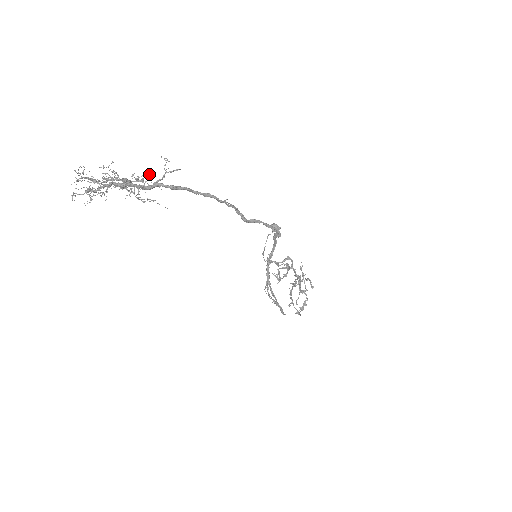
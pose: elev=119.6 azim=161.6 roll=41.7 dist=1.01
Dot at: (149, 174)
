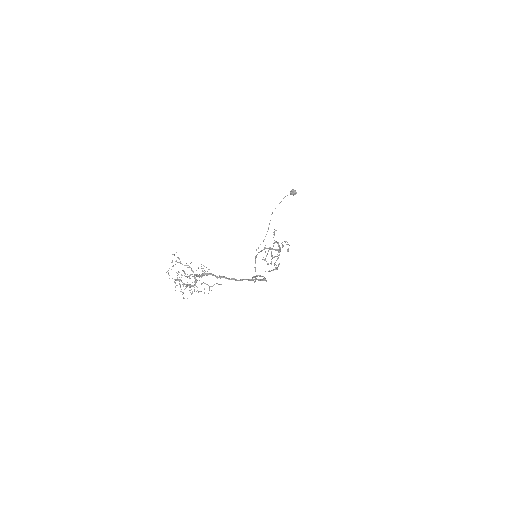
Dot at: occluded
